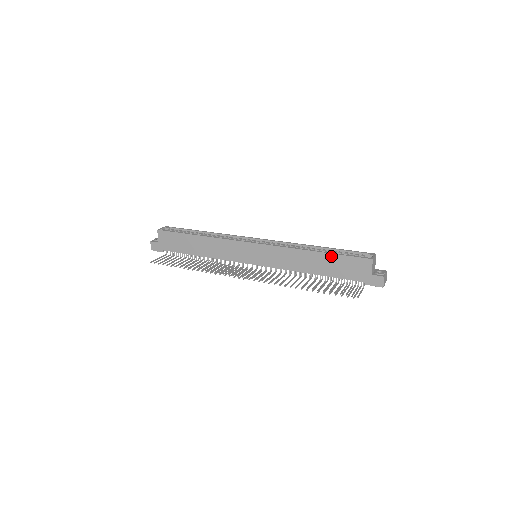
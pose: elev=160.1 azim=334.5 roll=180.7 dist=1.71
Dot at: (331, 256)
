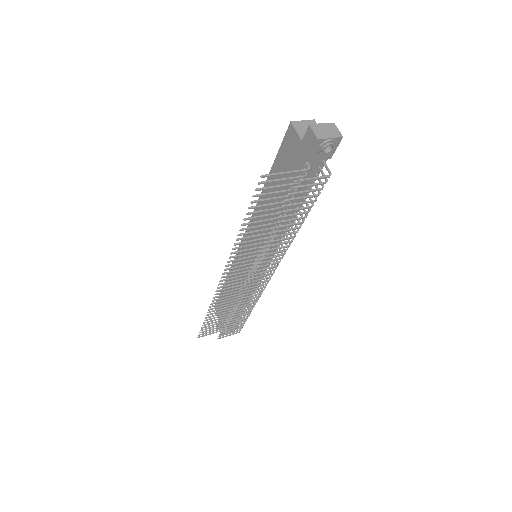
Dot at: (272, 172)
